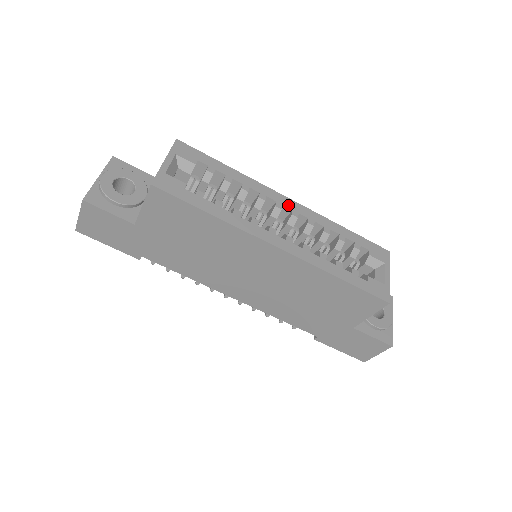
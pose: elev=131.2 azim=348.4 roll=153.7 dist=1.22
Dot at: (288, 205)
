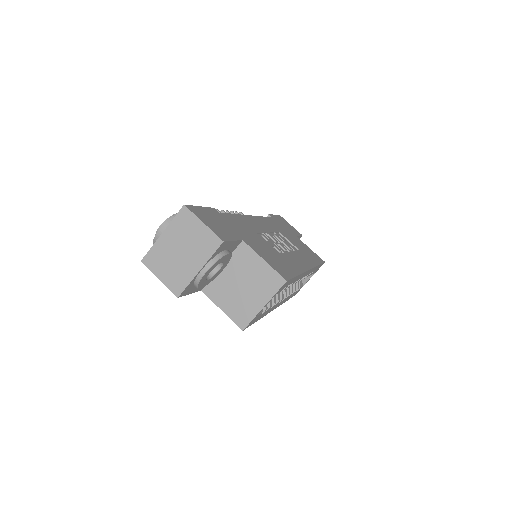
Dot at: occluded
